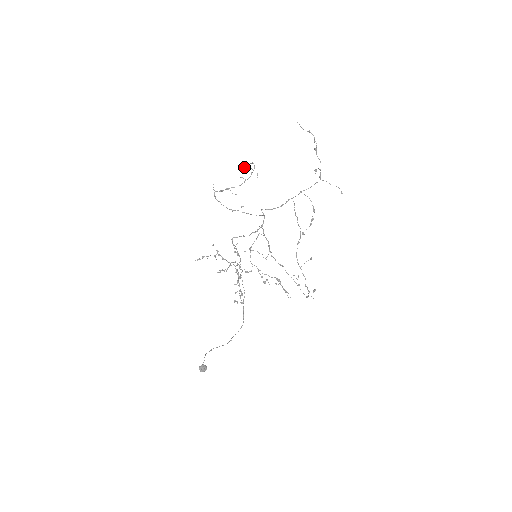
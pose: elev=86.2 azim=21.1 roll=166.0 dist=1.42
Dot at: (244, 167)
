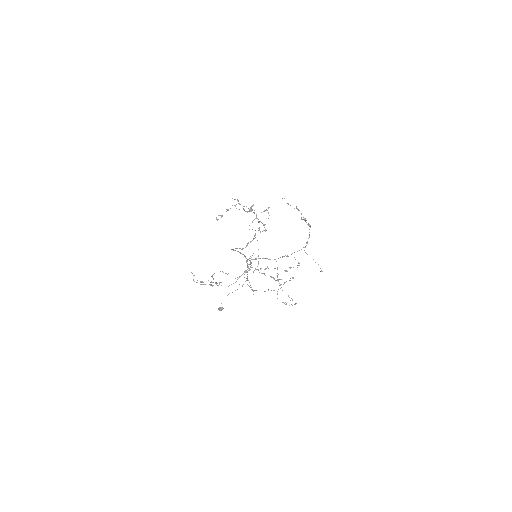
Dot at: (212, 276)
